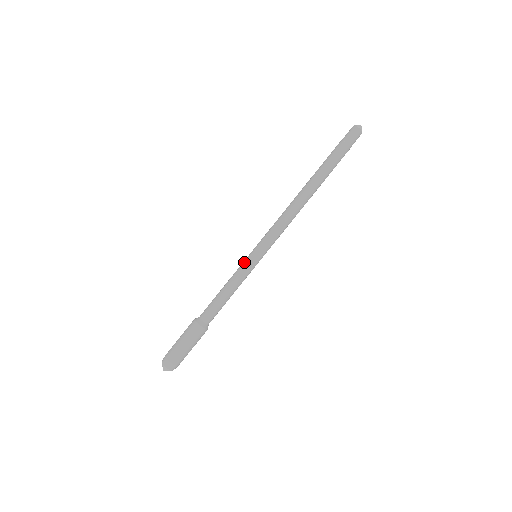
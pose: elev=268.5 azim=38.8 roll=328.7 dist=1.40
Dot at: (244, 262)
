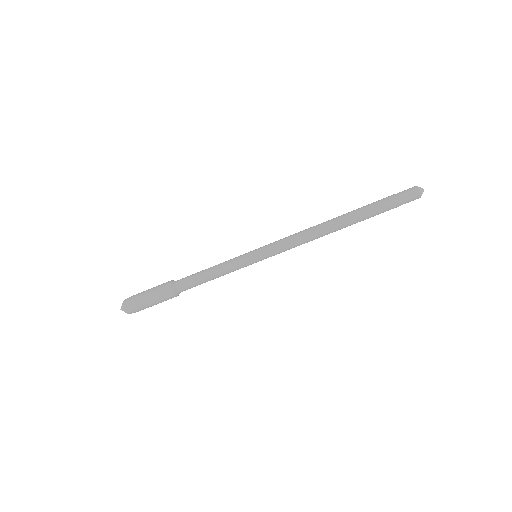
Dot at: (242, 256)
